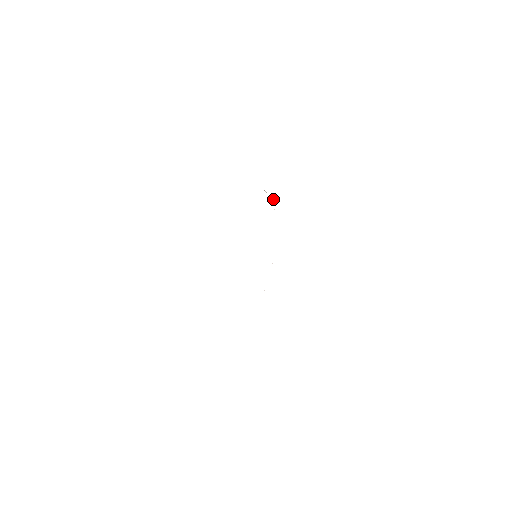
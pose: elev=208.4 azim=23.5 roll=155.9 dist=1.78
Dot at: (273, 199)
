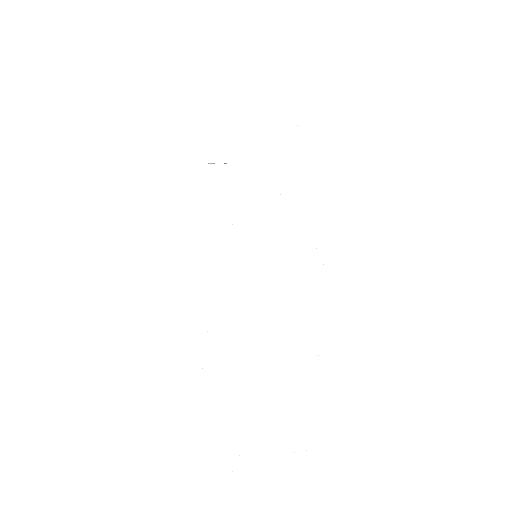
Dot at: occluded
